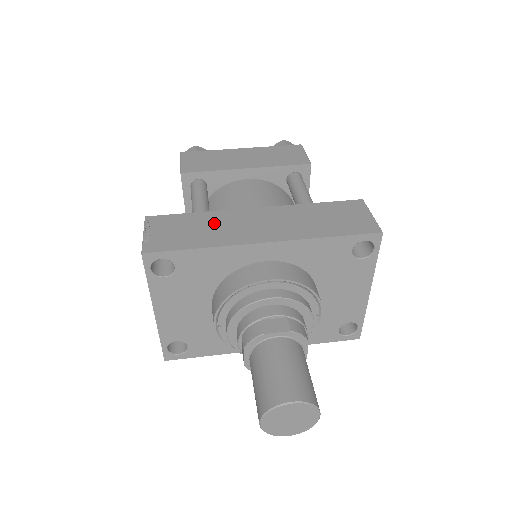
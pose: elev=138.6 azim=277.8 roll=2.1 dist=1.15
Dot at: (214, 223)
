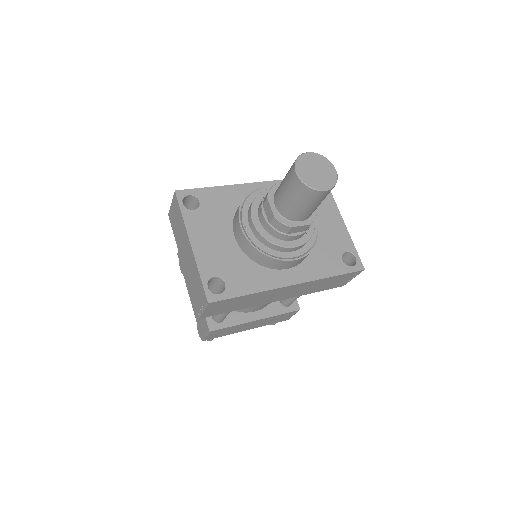
Dot at: occluded
